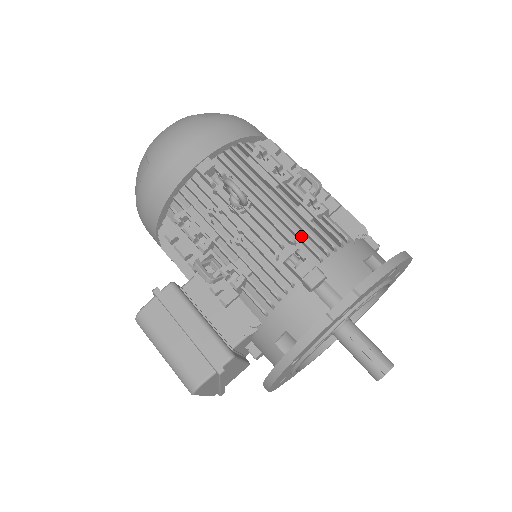
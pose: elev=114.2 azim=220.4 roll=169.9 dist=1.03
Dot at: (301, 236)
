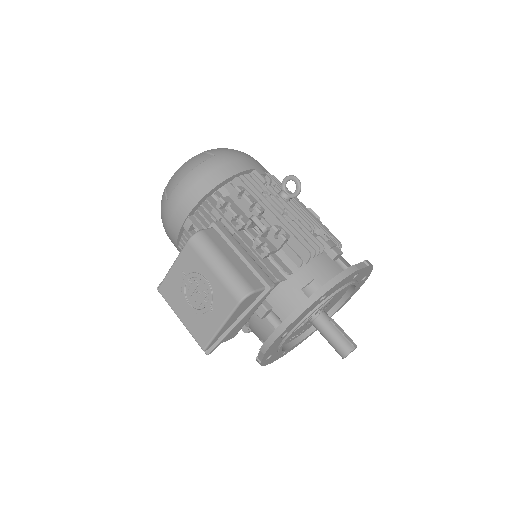
Dot at: (319, 233)
